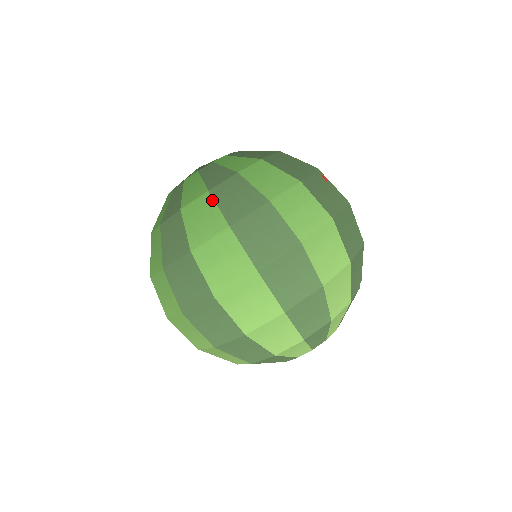
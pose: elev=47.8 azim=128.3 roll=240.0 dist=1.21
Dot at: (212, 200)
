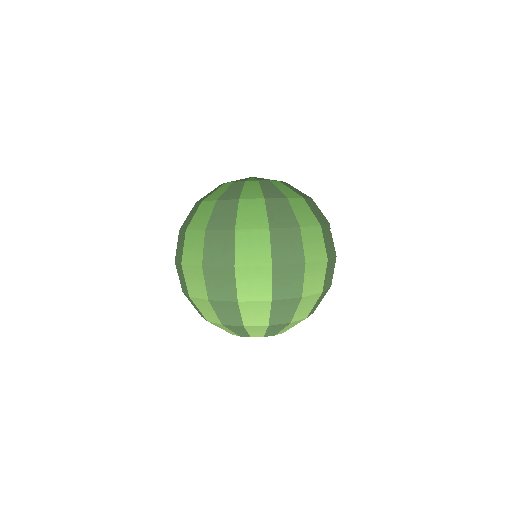
Dot at: (264, 205)
